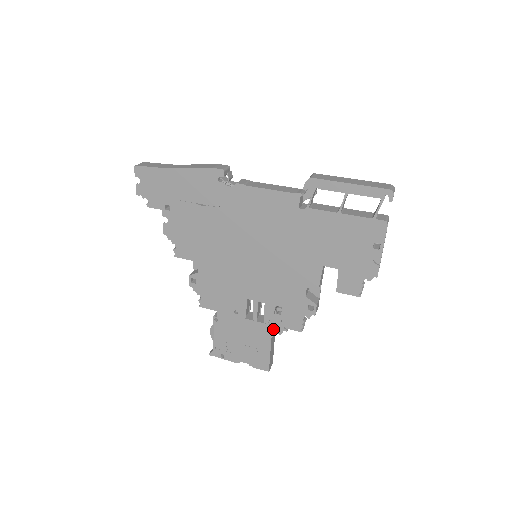
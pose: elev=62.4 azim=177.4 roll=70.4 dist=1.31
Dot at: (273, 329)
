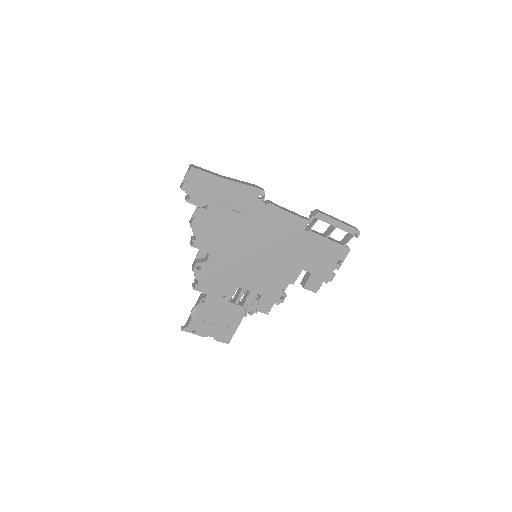
Dot at: (248, 311)
